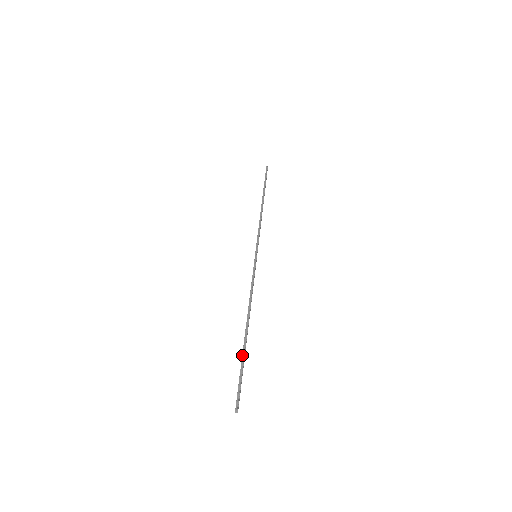
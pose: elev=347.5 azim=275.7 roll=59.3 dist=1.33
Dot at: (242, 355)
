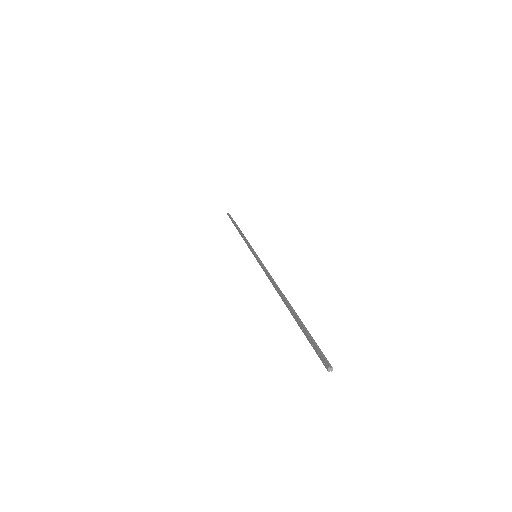
Dot at: (297, 318)
